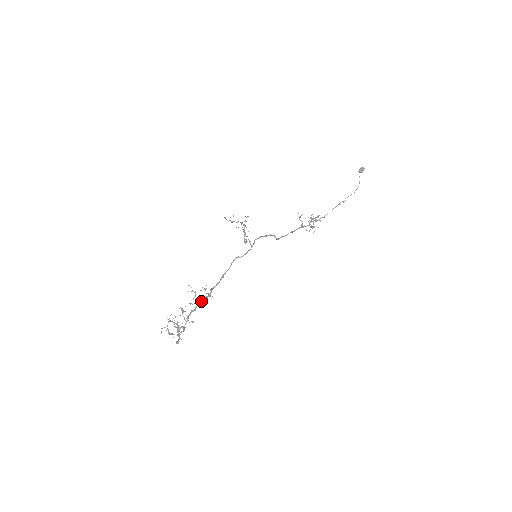
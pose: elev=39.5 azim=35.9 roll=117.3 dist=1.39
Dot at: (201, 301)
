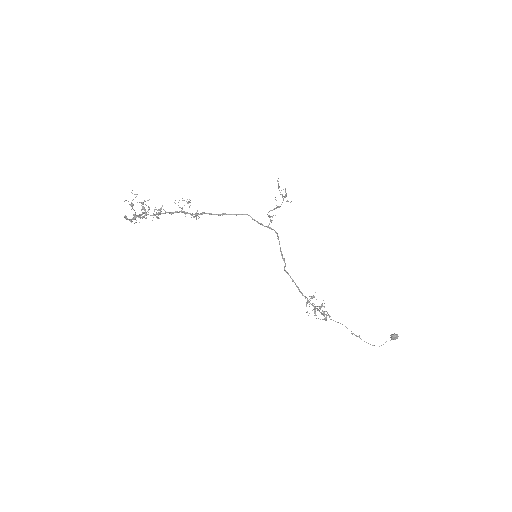
Dot at: occluded
